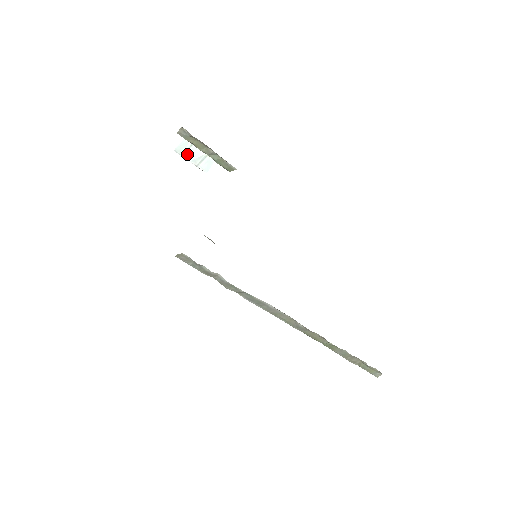
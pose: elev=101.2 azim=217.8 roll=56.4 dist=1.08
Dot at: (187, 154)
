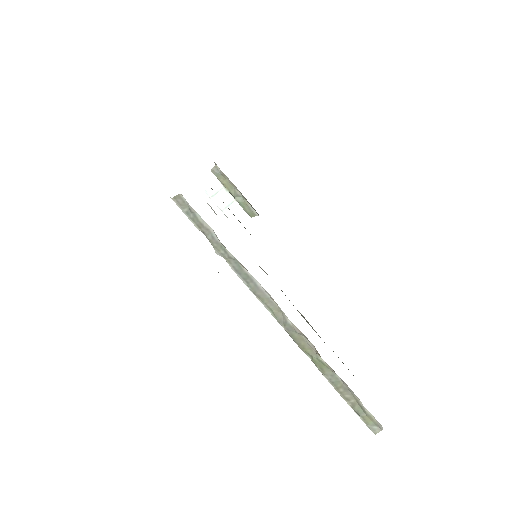
Dot at: (216, 197)
